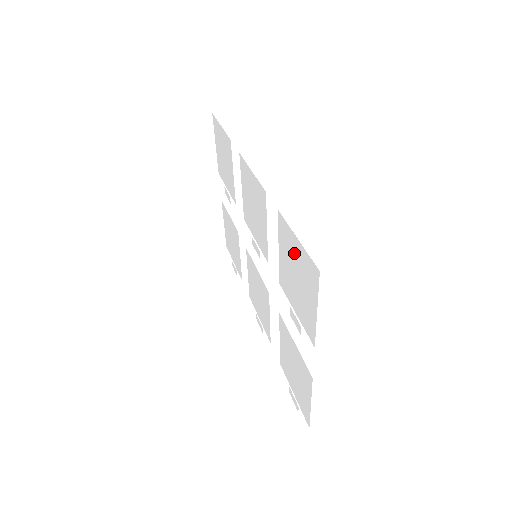
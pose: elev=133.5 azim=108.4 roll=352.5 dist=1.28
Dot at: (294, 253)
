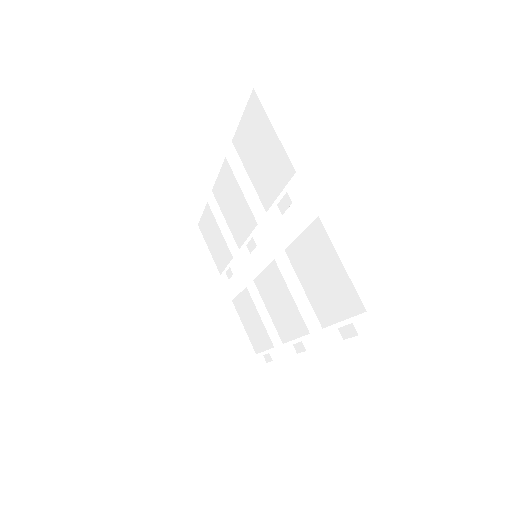
Dot at: (248, 137)
